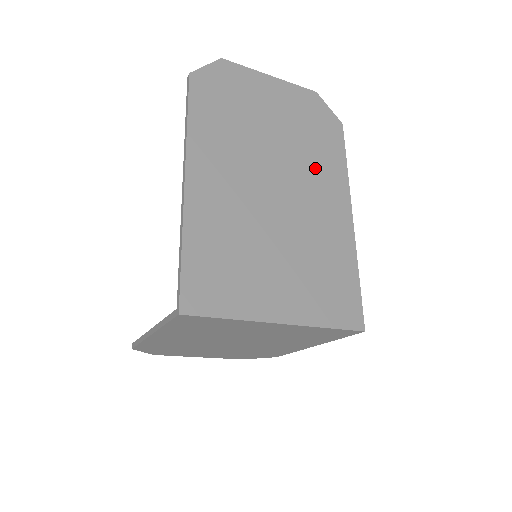
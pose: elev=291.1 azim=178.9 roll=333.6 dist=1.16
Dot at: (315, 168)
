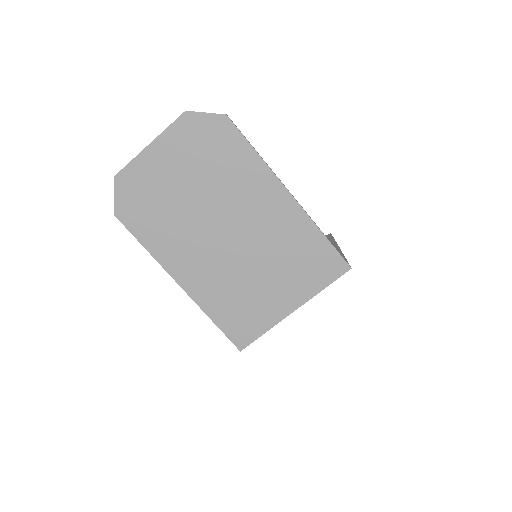
Dot at: (237, 186)
